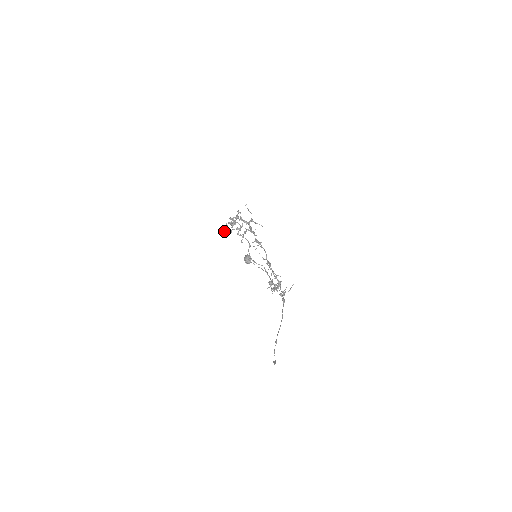
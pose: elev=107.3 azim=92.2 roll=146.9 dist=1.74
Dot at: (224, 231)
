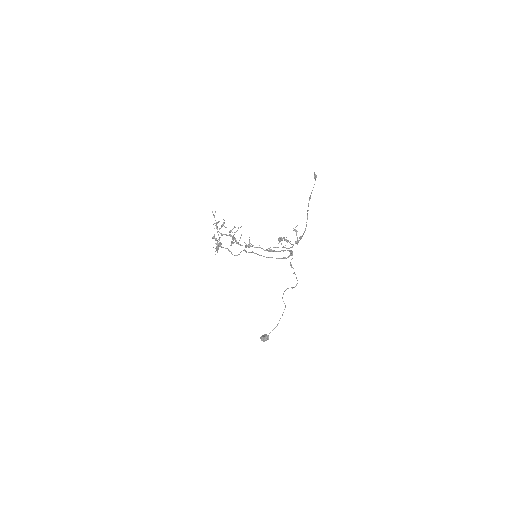
Dot at: occluded
